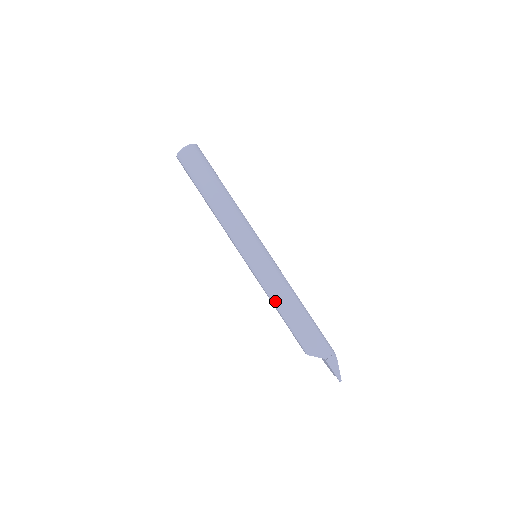
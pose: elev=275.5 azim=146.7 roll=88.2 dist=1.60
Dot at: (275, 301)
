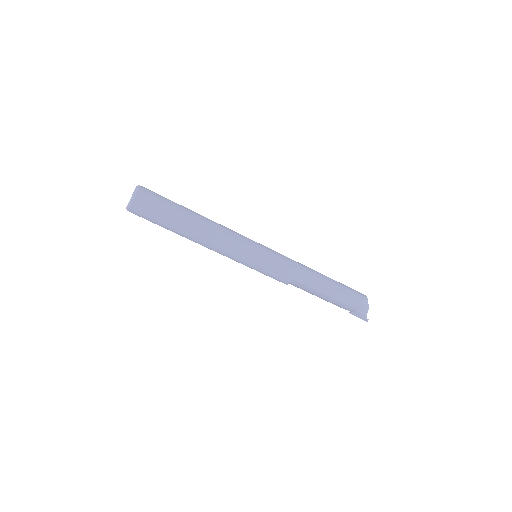
Dot at: occluded
